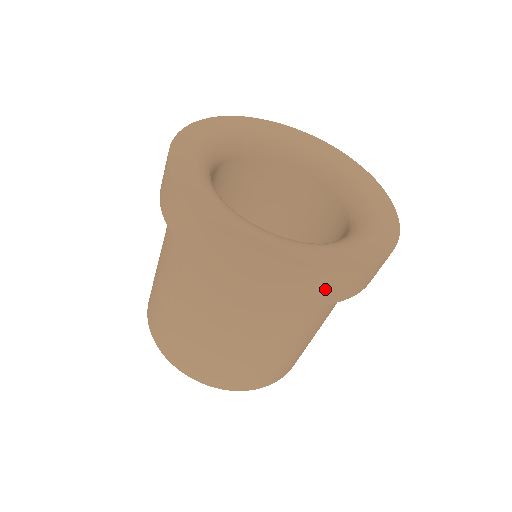
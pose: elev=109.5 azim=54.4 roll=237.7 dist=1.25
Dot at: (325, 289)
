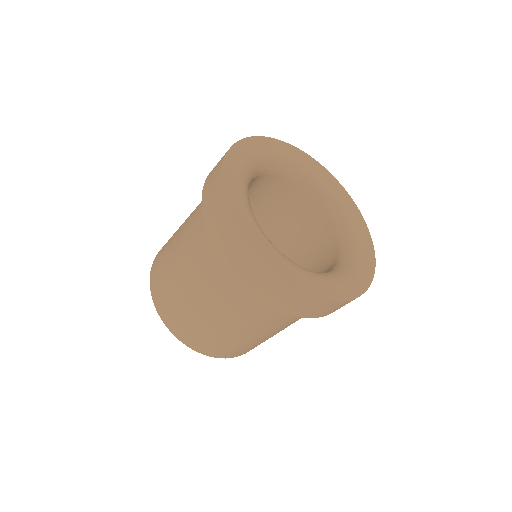
Dot at: (327, 310)
